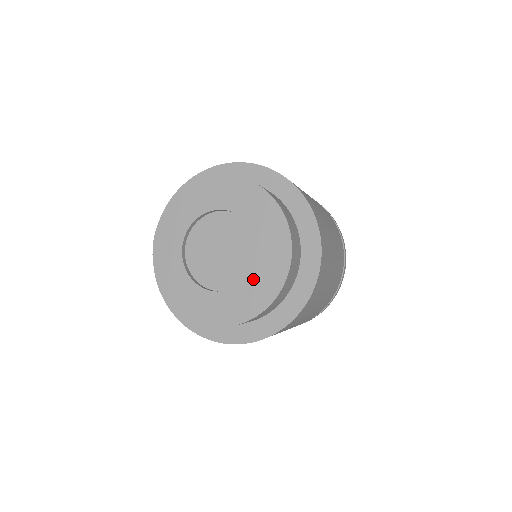
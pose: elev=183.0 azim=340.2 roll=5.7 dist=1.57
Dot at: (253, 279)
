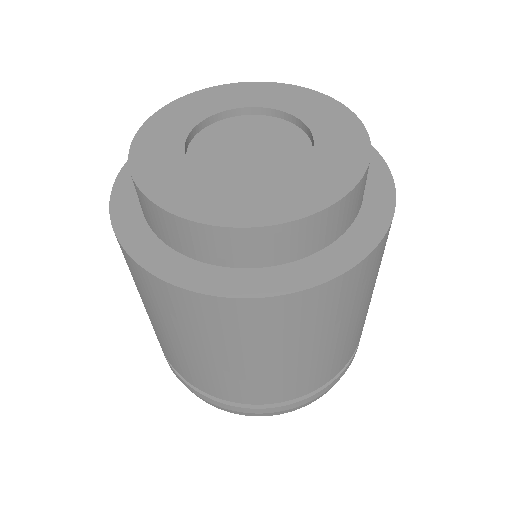
Dot at: (318, 160)
